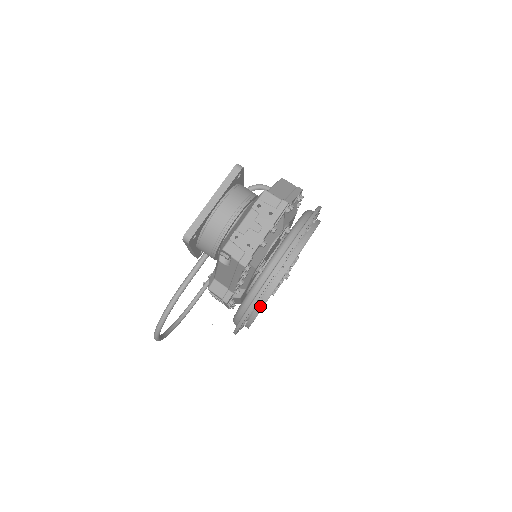
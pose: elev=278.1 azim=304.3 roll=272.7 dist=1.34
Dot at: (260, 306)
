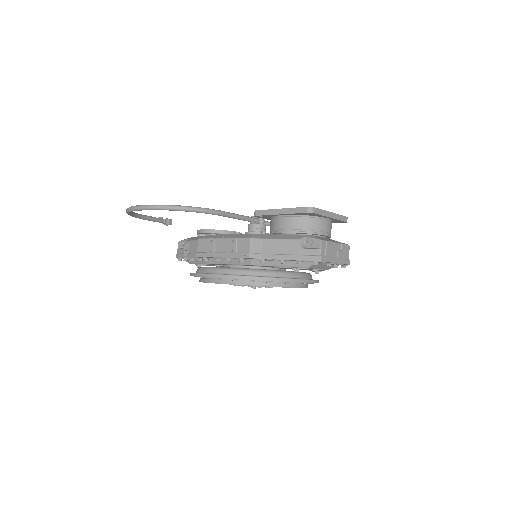
Dot at: (261, 284)
